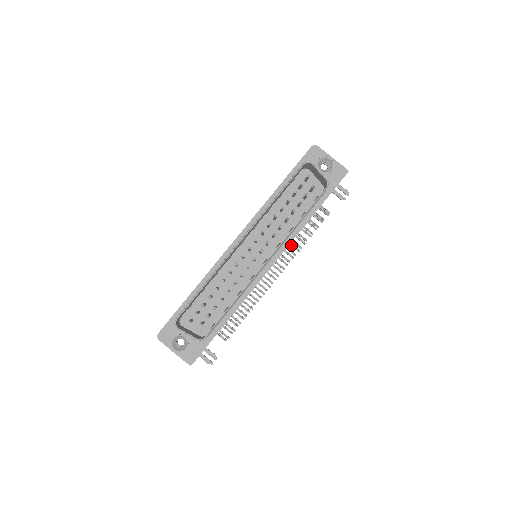
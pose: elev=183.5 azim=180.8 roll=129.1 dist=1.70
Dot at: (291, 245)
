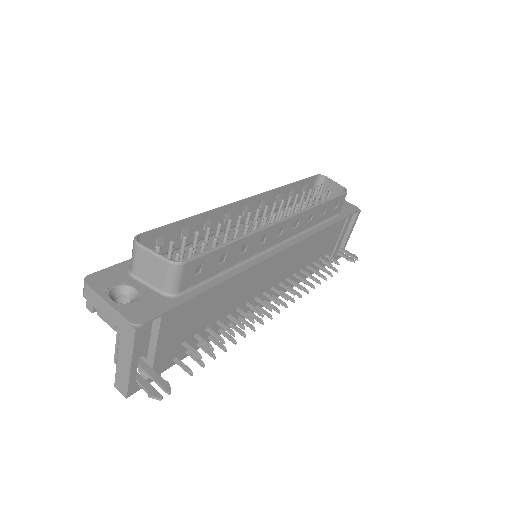
Dot at: (297, 276)
